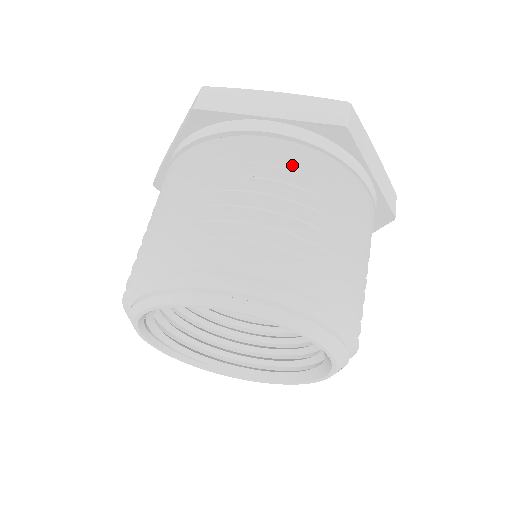
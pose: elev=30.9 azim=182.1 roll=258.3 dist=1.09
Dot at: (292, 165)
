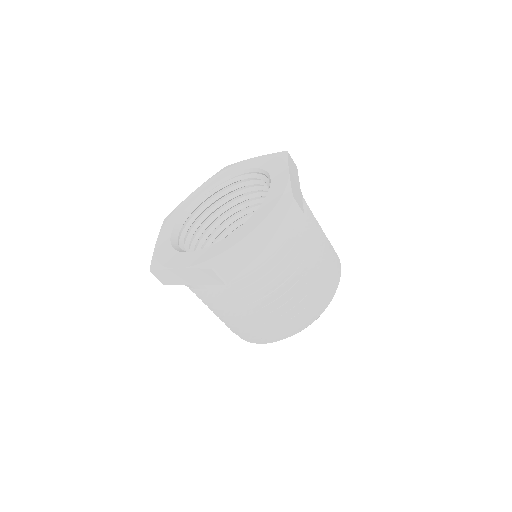
Dot at: (288, 250)
